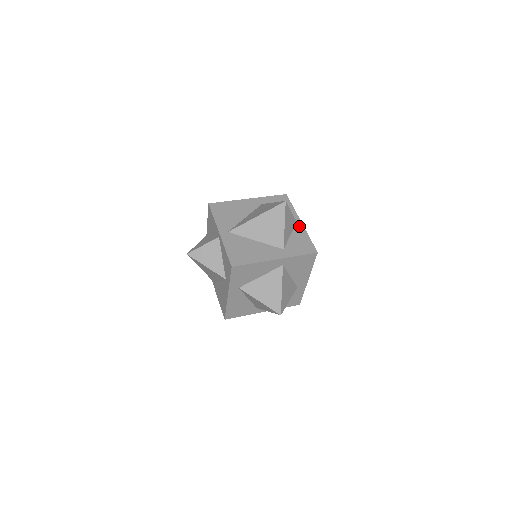
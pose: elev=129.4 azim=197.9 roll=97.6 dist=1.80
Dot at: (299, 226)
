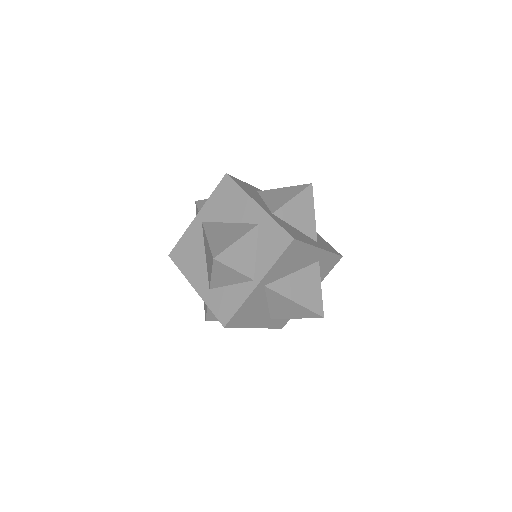
Dot at: (249, 286)
